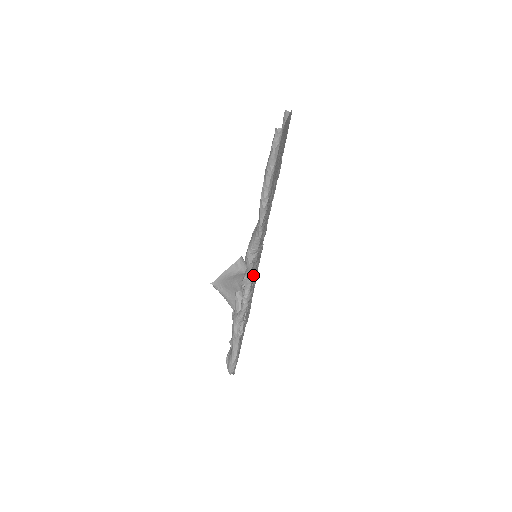
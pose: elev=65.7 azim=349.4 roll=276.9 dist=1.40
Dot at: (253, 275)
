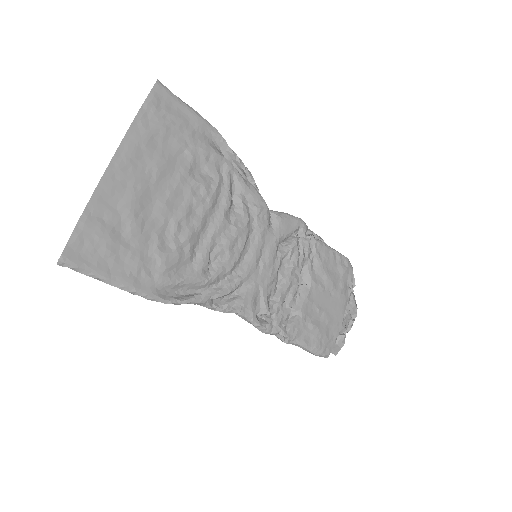
Dot at: occluded
